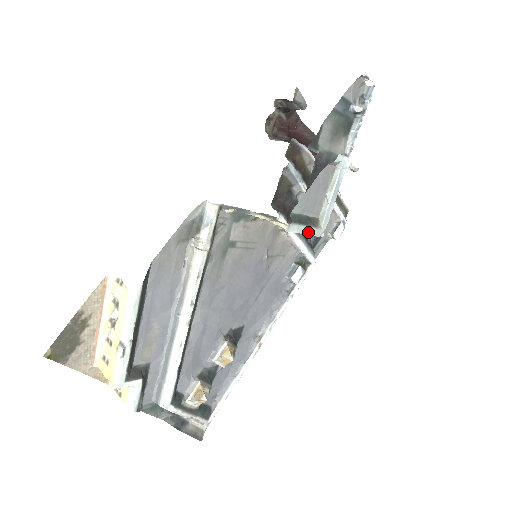
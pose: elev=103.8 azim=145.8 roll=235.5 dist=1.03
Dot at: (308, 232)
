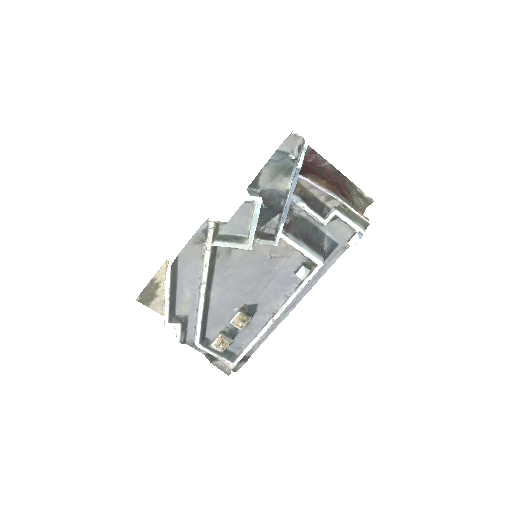
Dot at: (234, 246)
